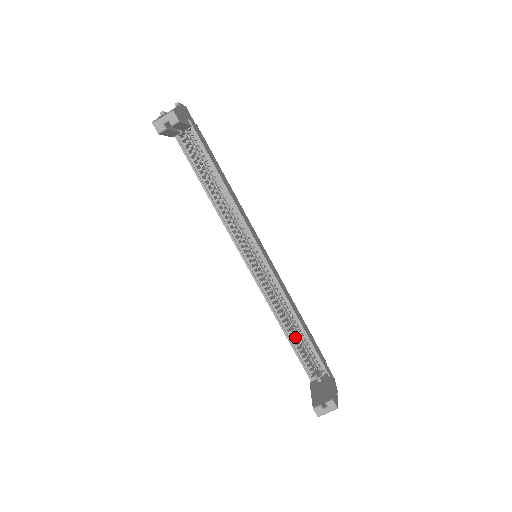
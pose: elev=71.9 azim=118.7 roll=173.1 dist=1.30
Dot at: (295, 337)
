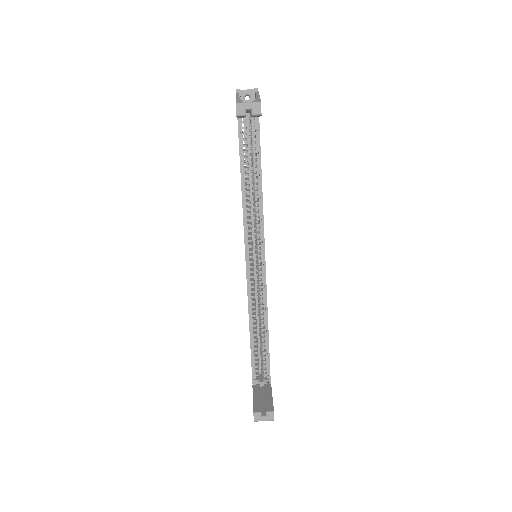
Dot at: (256, 340)
